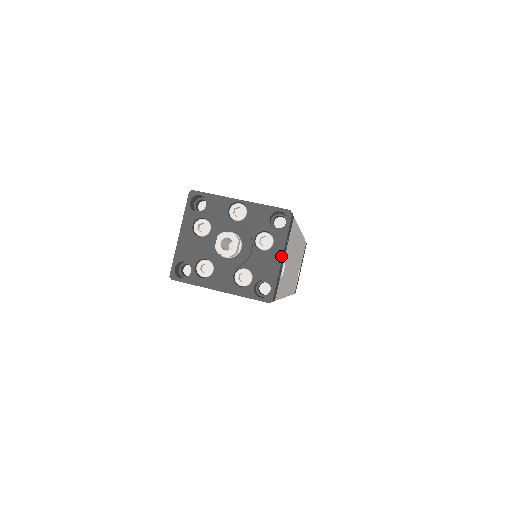
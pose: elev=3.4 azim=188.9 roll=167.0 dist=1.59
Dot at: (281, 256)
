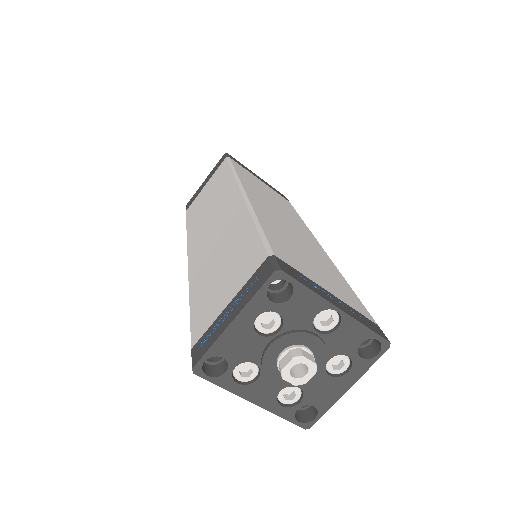
Dot at: (348, 388)
